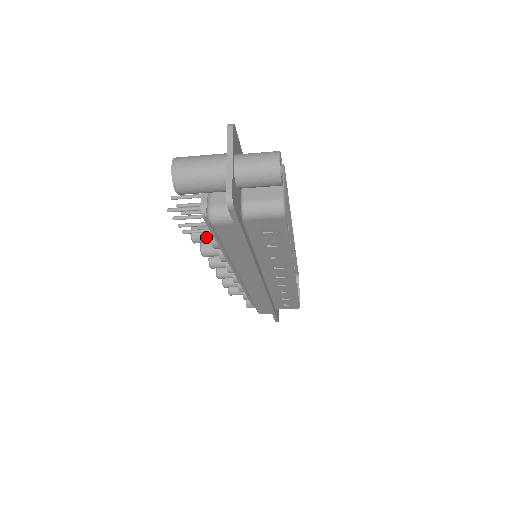
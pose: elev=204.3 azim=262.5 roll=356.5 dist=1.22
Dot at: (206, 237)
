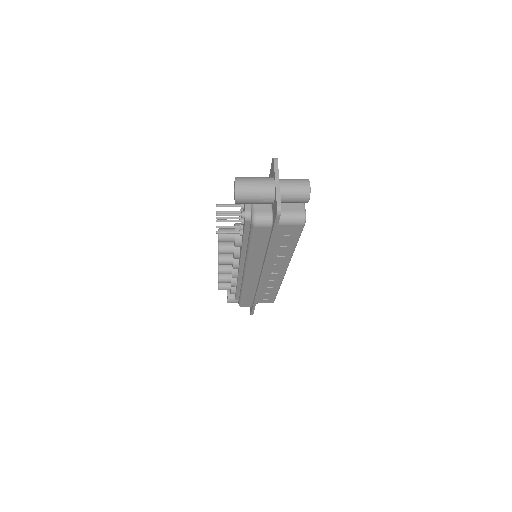
Dot at: (230, 237)
